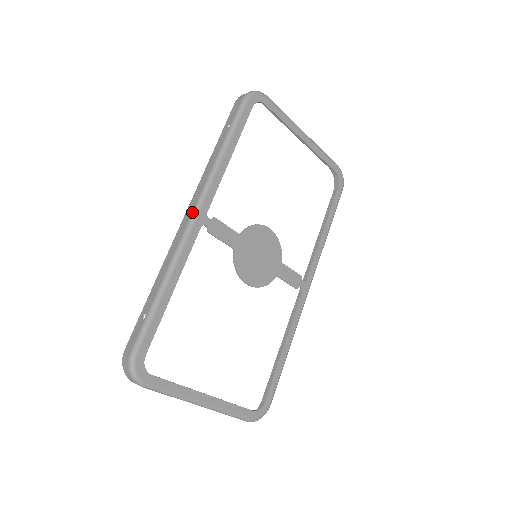
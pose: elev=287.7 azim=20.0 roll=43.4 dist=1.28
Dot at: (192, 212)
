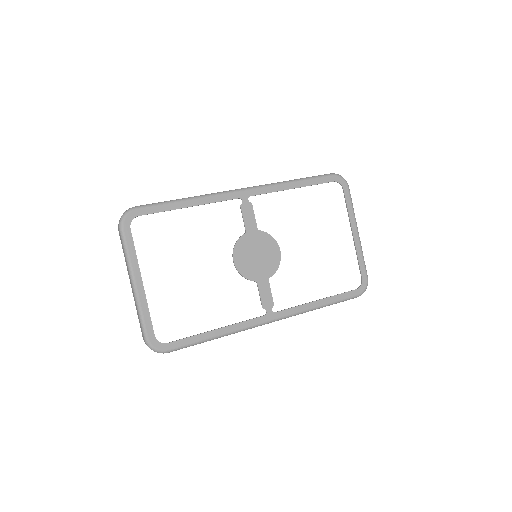
Dot at: (243, 188)
